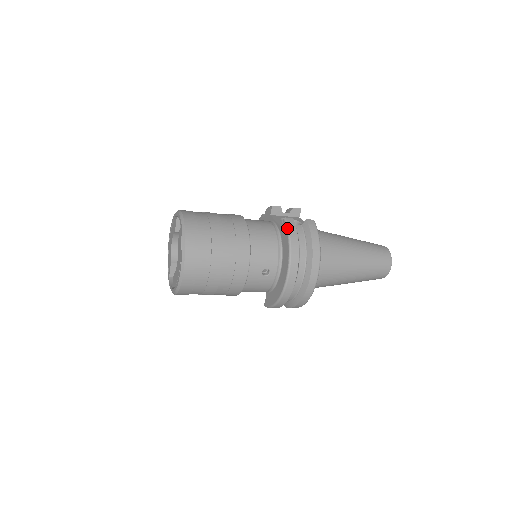
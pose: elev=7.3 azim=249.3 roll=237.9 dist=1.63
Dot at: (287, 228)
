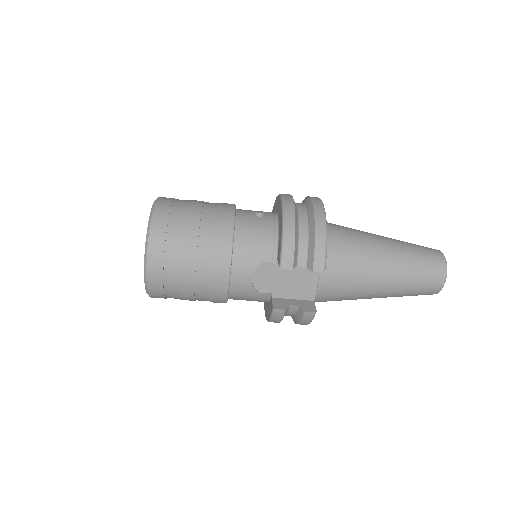
Dot at: (273, 206)
